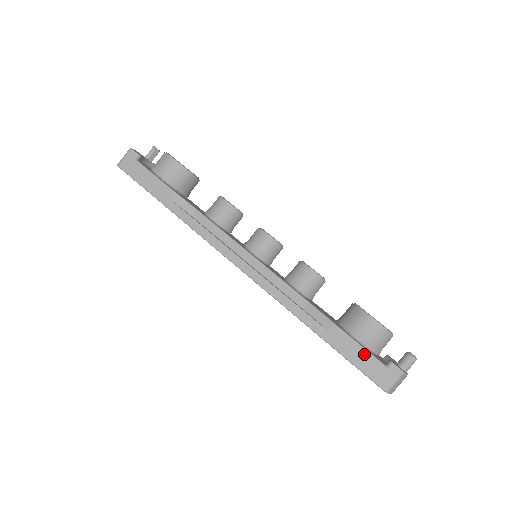
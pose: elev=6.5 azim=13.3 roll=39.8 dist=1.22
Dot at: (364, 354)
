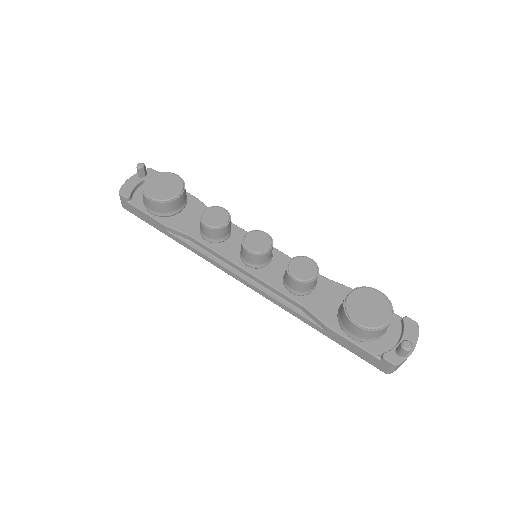
Dot at: (359, 350)
